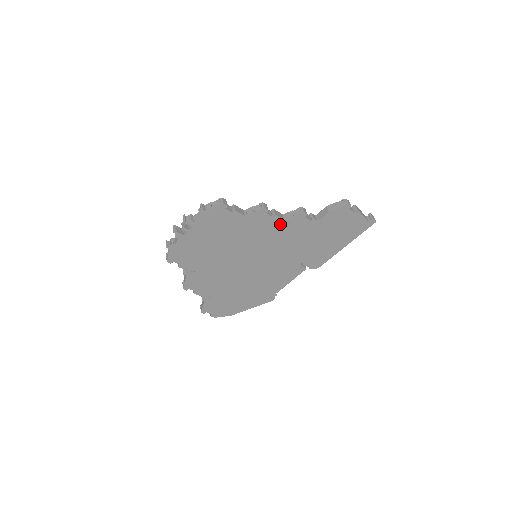
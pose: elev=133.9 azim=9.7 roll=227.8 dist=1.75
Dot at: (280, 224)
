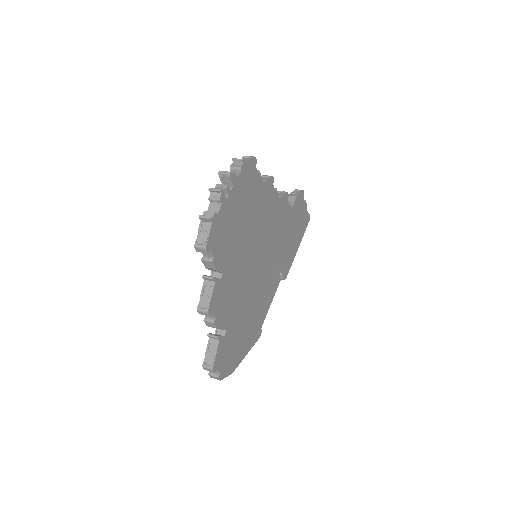
Dot at: (277, 204)
